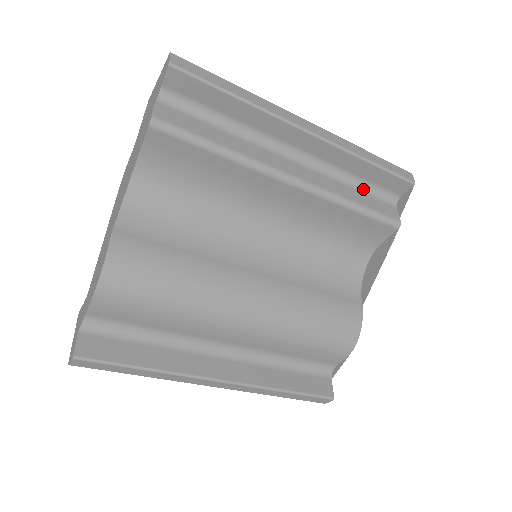
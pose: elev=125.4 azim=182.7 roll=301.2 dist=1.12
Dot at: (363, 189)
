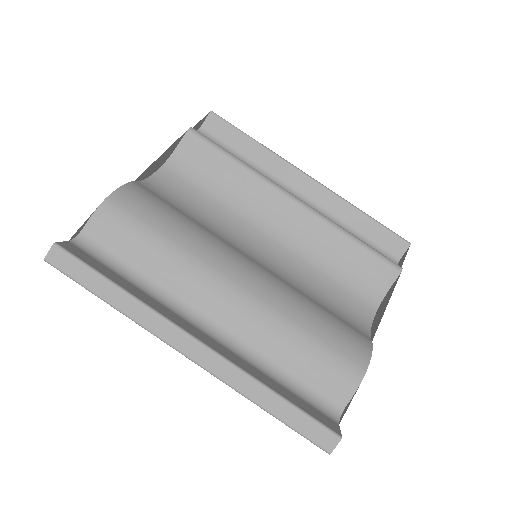
Dot at: occluded
